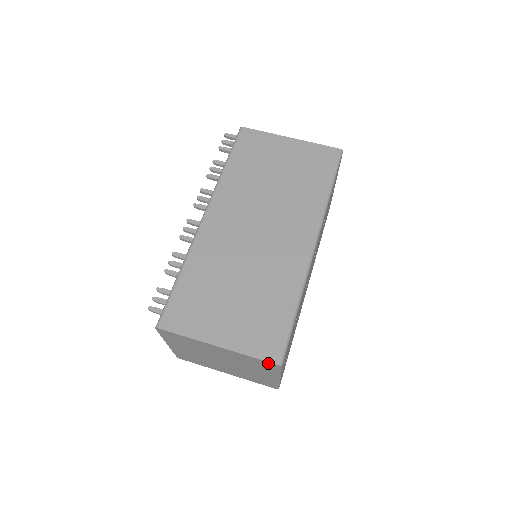
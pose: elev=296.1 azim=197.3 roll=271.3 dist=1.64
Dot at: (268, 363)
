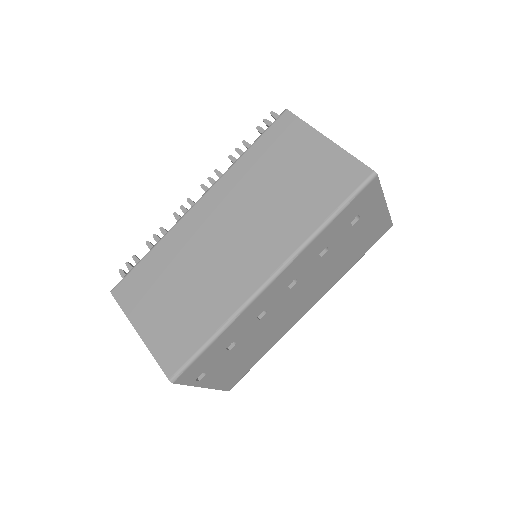
Dot at: occluded
